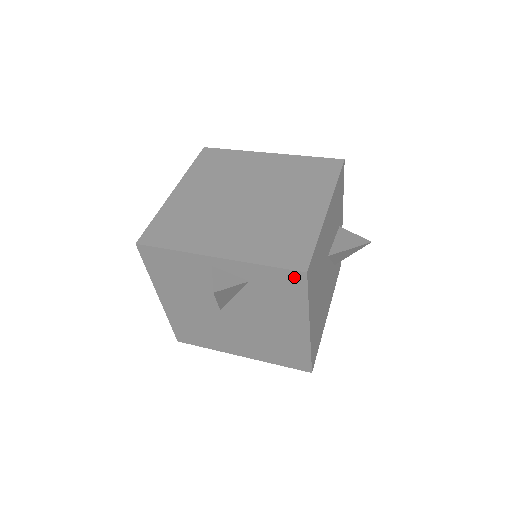
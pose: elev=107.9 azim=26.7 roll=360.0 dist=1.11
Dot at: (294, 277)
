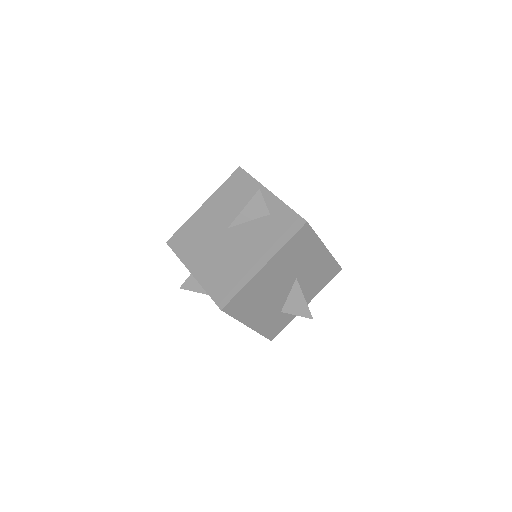
Dot at: (297, 222)
